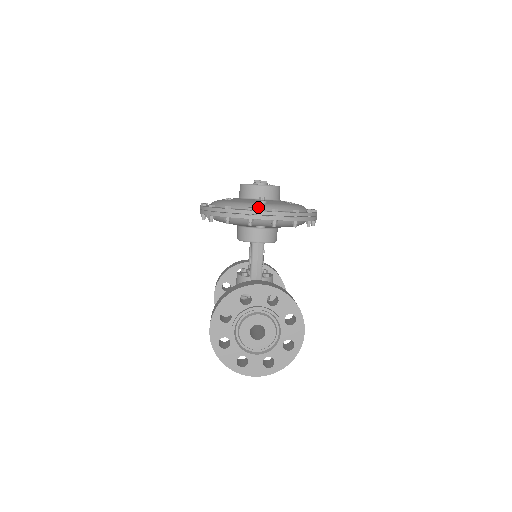
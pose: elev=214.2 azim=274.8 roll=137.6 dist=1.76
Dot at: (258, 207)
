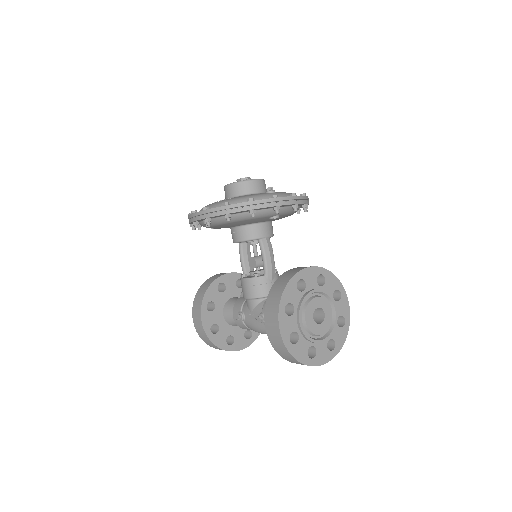
Dot at: occluded
